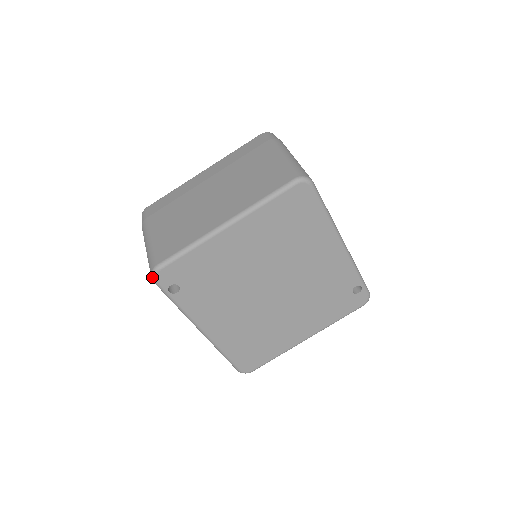
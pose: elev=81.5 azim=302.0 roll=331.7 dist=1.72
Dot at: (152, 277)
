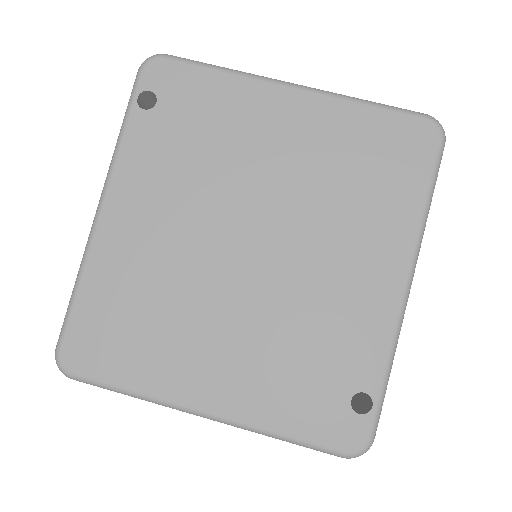
Dot at: (145, 60)
